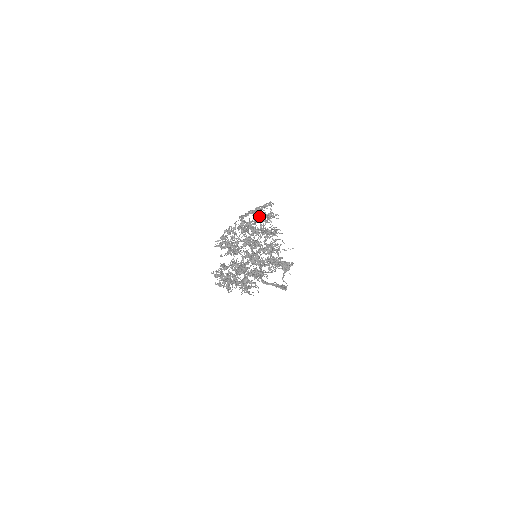
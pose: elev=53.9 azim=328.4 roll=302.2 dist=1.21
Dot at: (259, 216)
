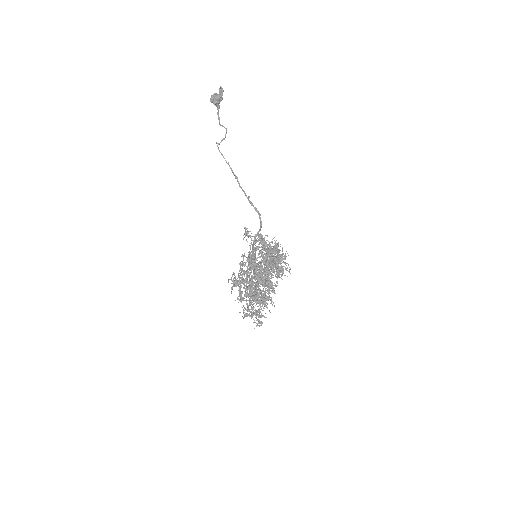
Dot at: occluded
